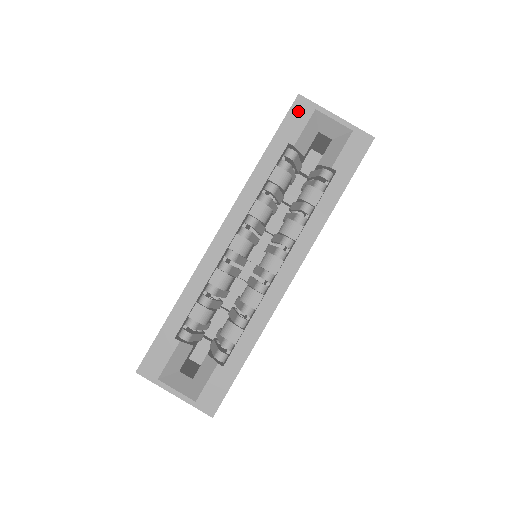
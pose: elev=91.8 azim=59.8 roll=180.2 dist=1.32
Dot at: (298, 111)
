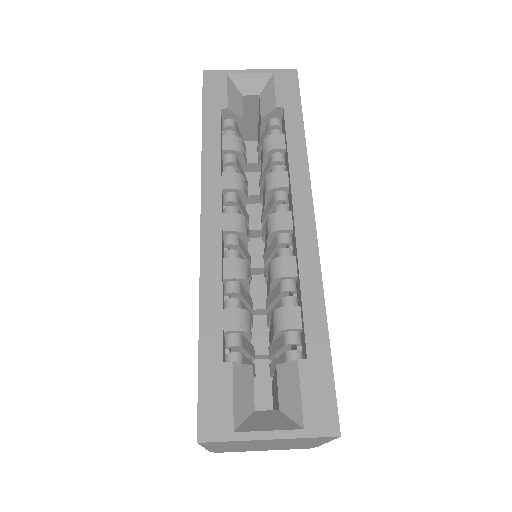
Dot at: (212, 82)
